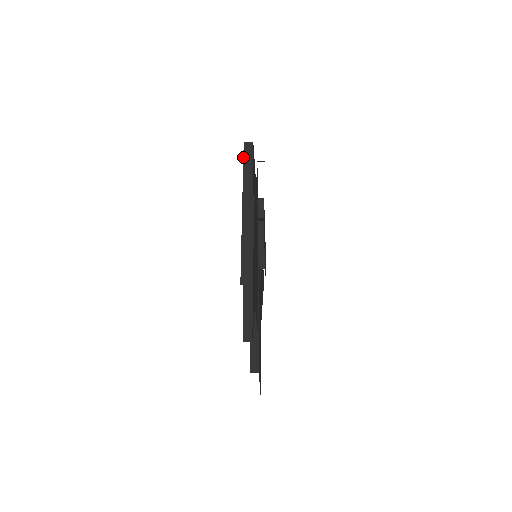
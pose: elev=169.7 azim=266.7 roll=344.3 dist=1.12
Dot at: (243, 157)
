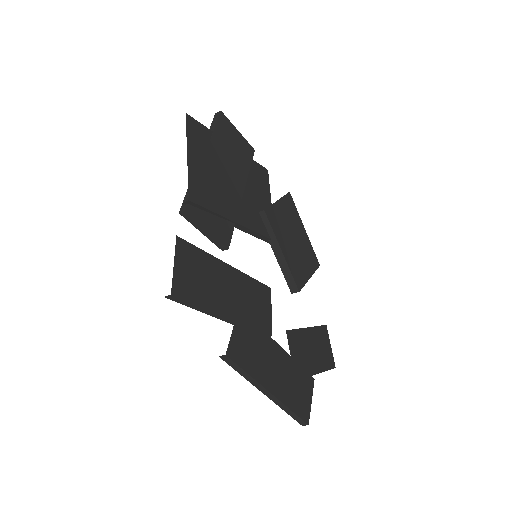
Dot at: occluded
